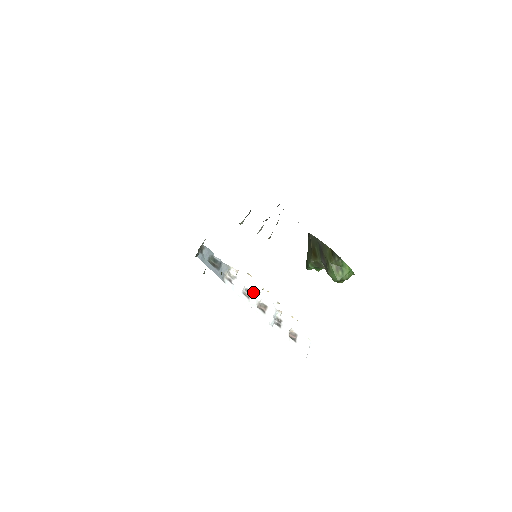
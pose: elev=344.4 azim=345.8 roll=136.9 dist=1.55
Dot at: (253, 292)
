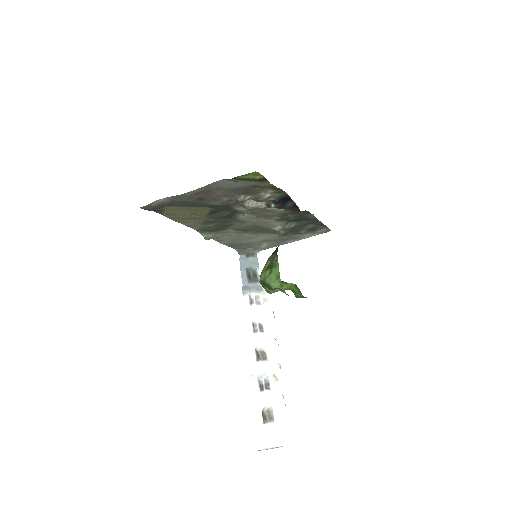
Dot at: (265, 333)
